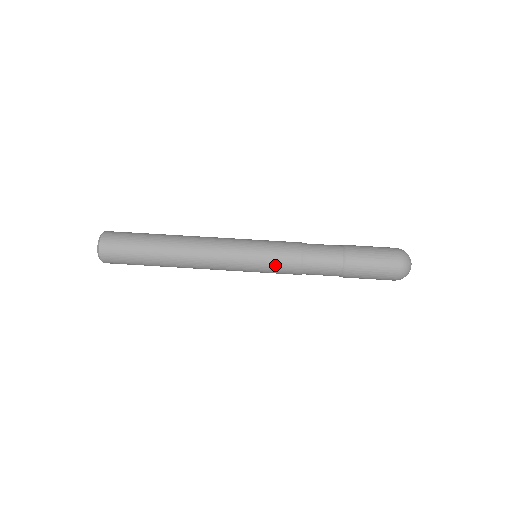
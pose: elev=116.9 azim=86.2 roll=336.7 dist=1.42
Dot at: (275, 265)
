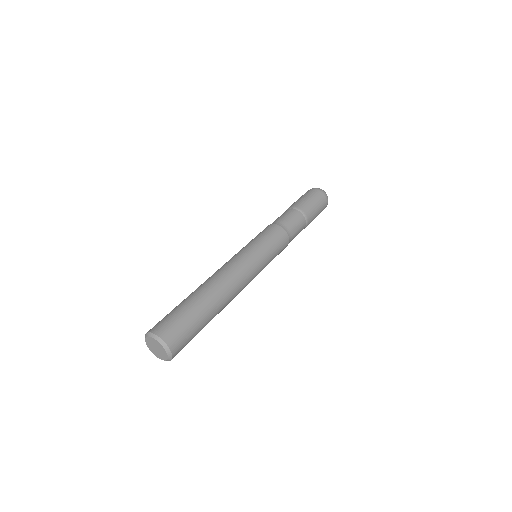
Dot at: (267, 236)
